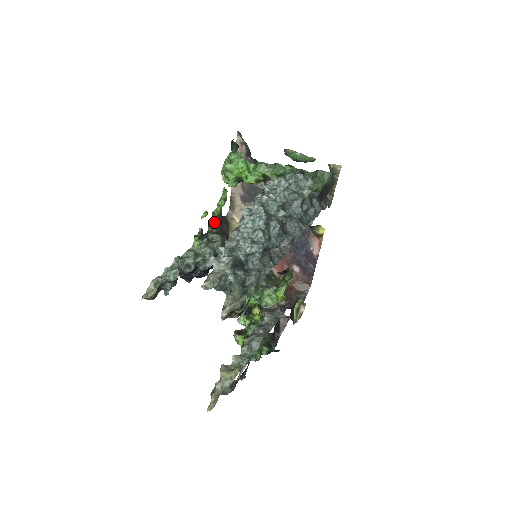
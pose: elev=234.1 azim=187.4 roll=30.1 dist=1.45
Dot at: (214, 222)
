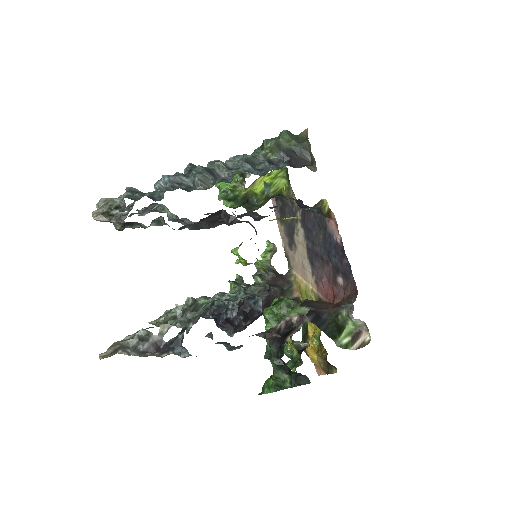
Dot at: (261, 274)
